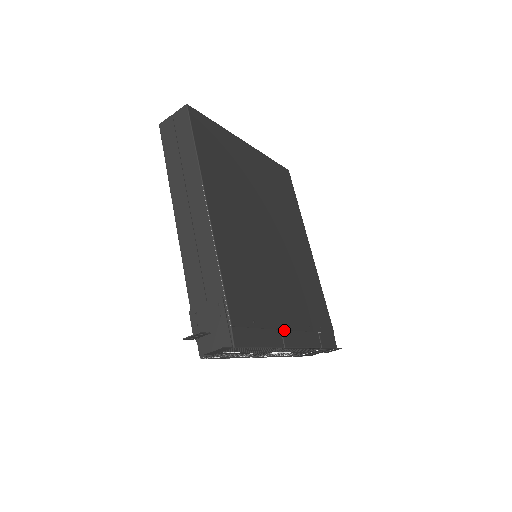
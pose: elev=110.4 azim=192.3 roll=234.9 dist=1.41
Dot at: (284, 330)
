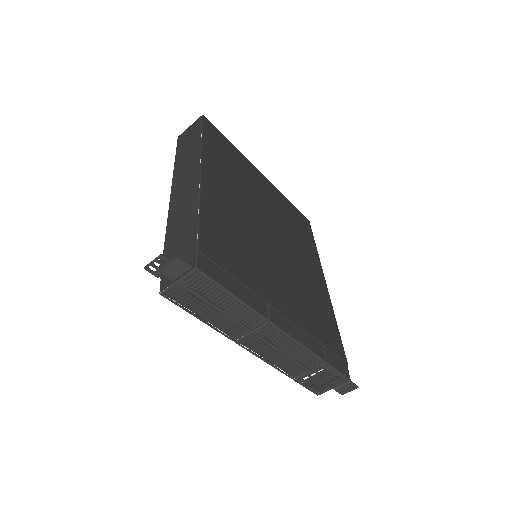
Dot at: (272, 307)
